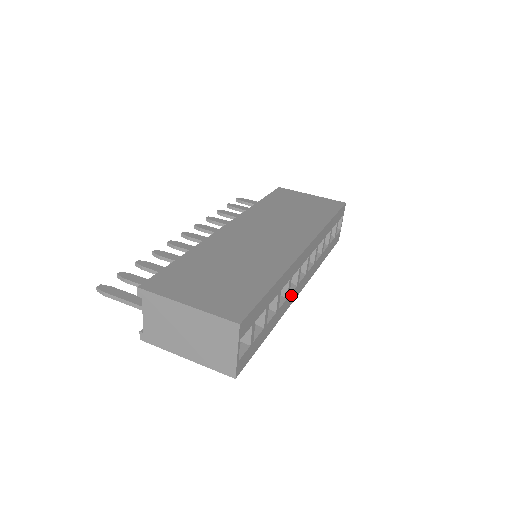
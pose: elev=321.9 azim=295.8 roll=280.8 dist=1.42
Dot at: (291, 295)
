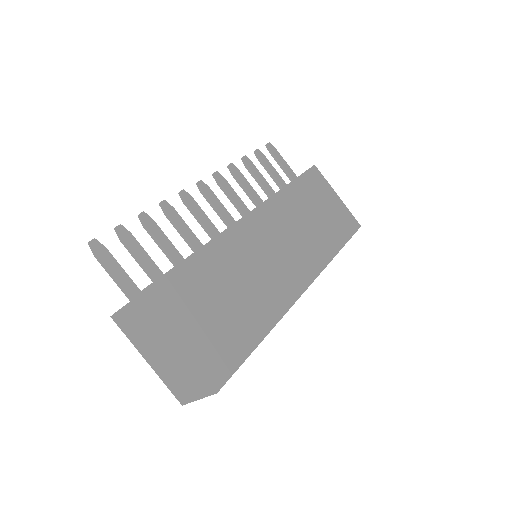
Dot at: occluded
